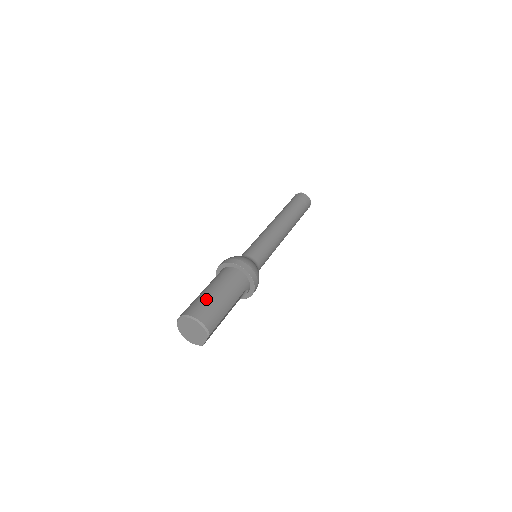
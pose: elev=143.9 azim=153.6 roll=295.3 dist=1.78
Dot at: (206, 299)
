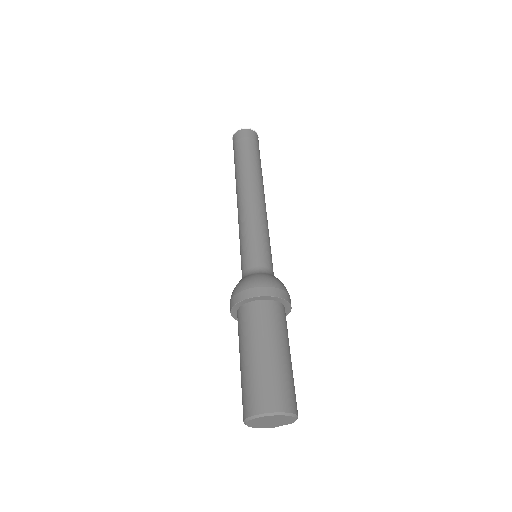
Dot at: (282, 373)
